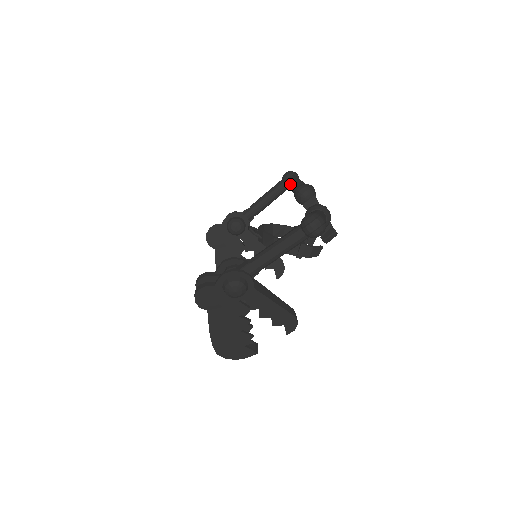
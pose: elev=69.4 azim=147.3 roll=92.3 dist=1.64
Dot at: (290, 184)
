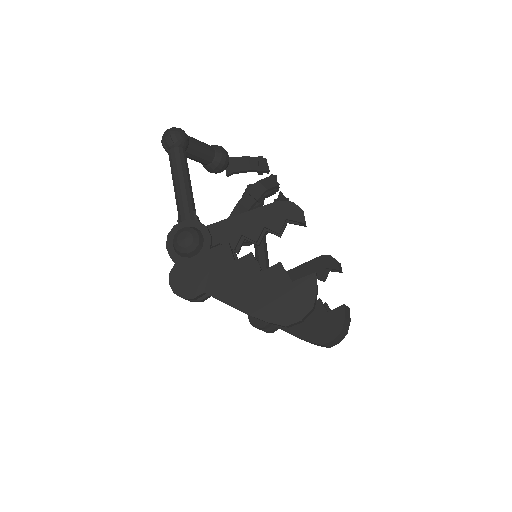
Dot at: occluded
